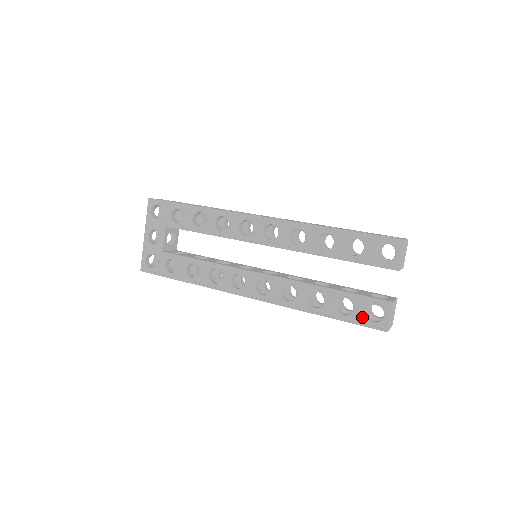
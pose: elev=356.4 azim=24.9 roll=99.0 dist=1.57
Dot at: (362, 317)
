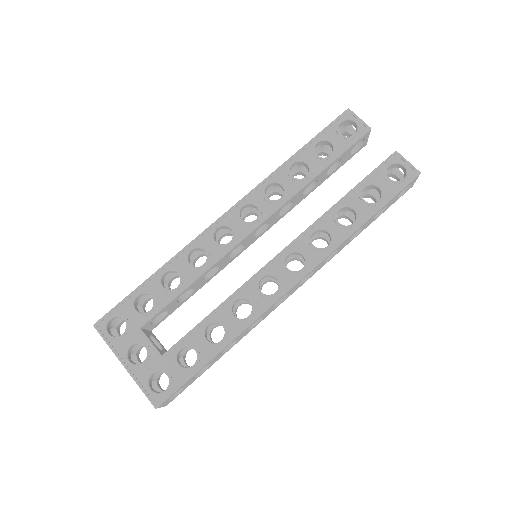
Dot at: (392, 185)
